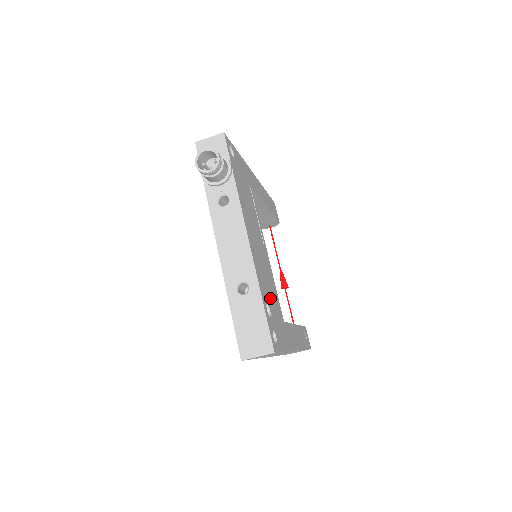
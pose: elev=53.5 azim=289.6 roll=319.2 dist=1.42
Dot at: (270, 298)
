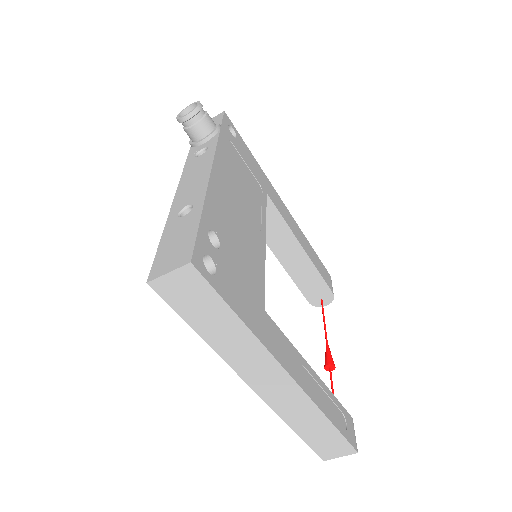
Dot at: (233, 249)
